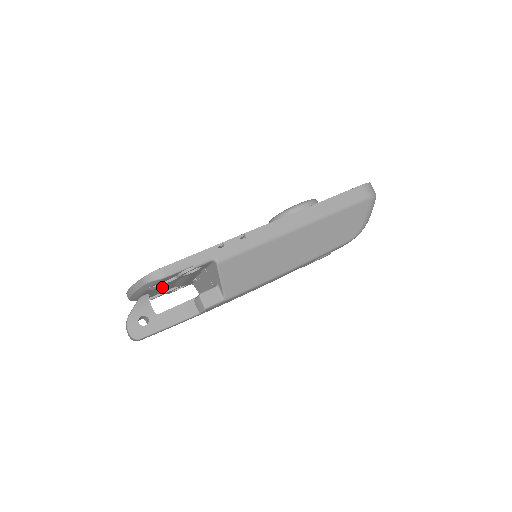
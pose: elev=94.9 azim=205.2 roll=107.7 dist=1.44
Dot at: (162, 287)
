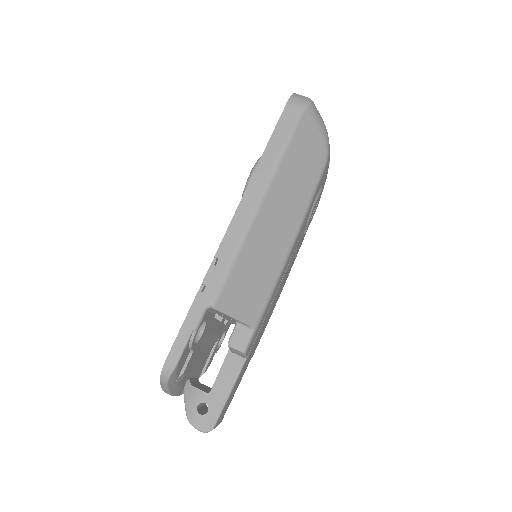
Dot at: (196, 361)
